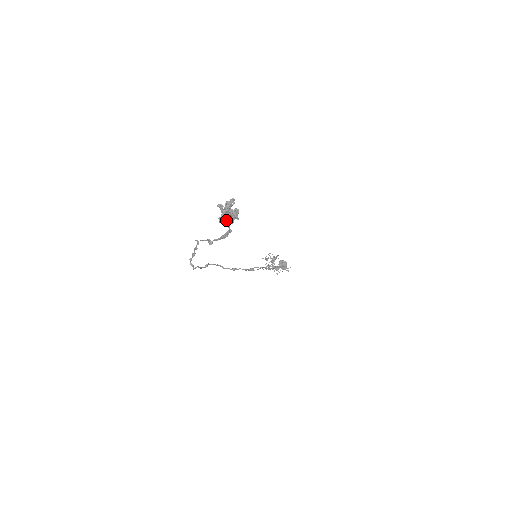
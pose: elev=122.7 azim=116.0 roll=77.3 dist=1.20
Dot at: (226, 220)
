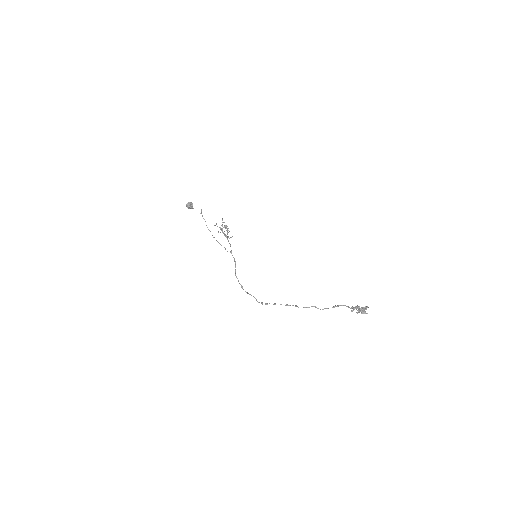
Dot at: (359, 312)
